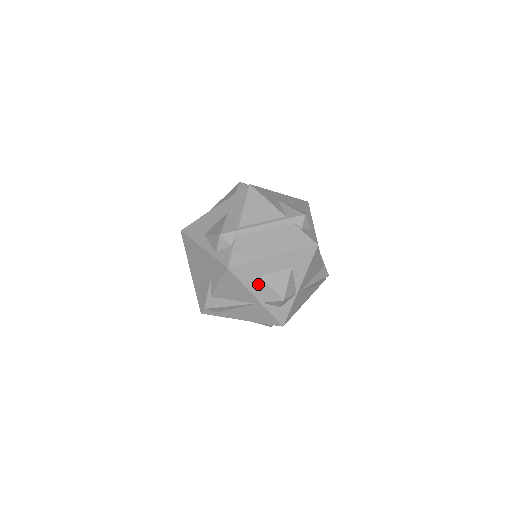
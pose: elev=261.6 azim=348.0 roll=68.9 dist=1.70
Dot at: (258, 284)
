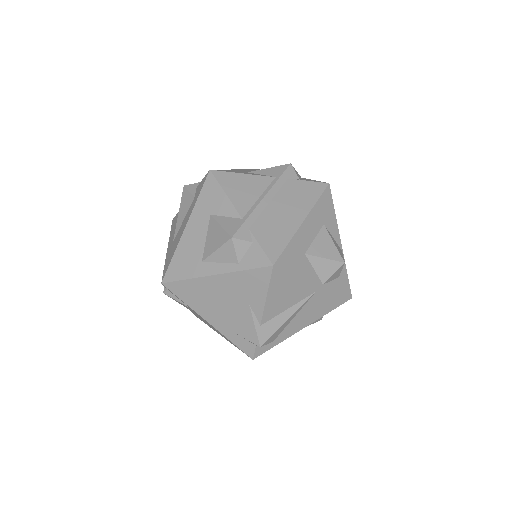
Dot at: (308, 265)
